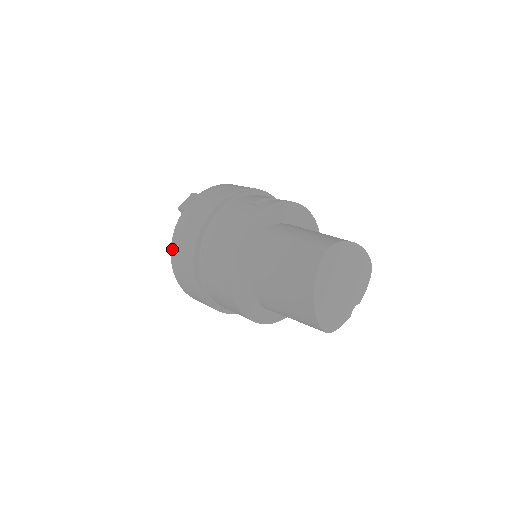
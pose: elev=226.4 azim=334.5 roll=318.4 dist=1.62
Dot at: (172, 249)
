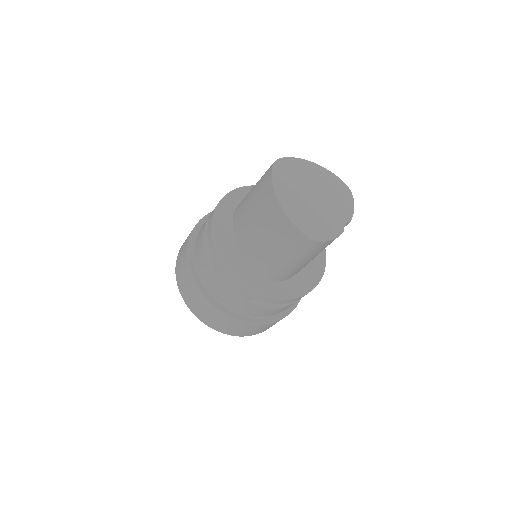
Dot at: (176, 276)
